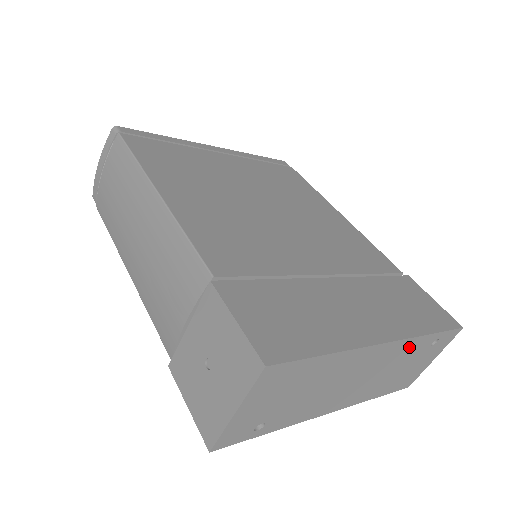
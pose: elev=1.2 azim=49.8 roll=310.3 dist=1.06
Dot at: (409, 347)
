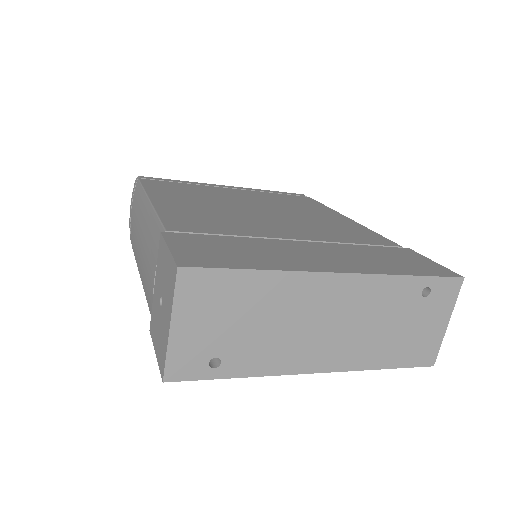
Dot at: (384, 290)
